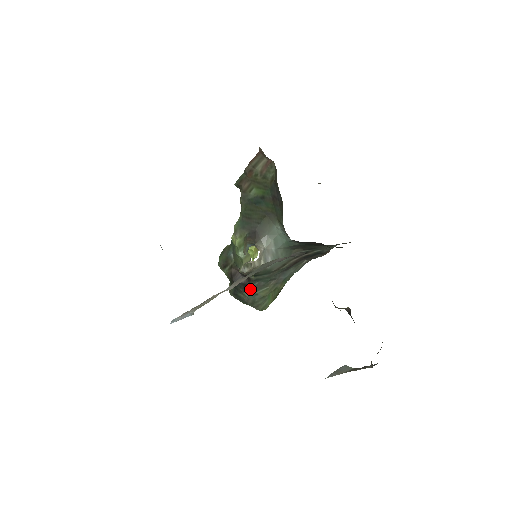
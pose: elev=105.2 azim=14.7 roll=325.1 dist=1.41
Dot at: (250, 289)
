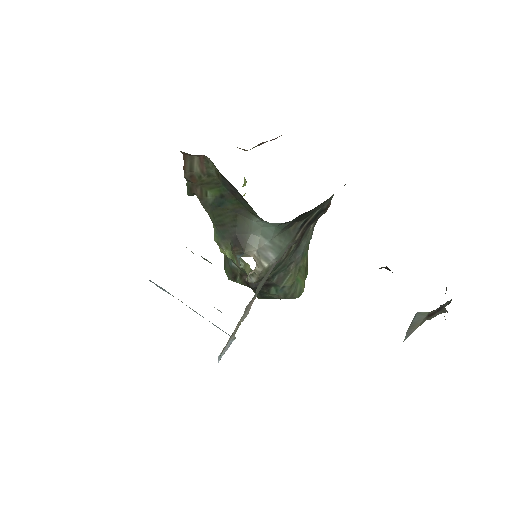
Dot at: (273, 286)
